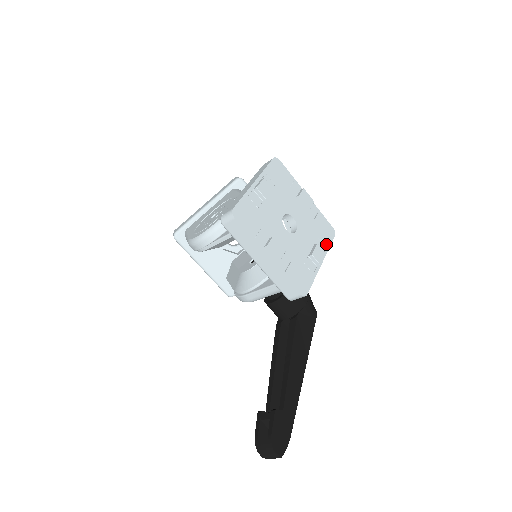
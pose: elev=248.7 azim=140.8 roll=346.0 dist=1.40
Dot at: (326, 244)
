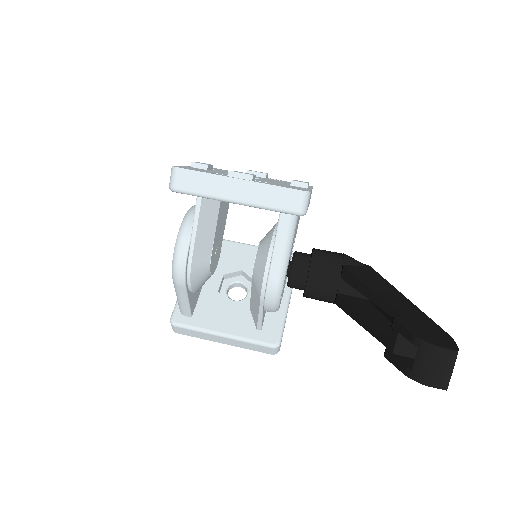
Dot at: occluded
